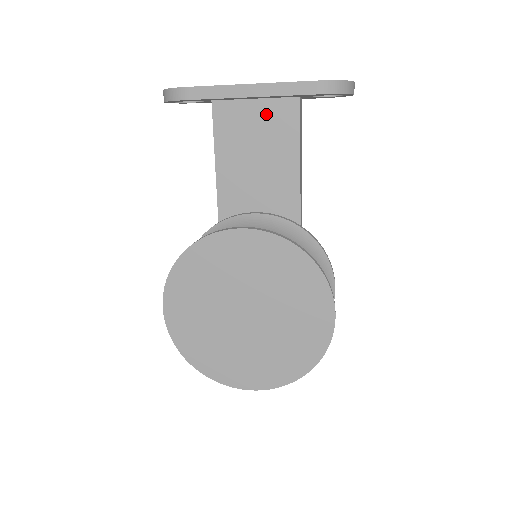
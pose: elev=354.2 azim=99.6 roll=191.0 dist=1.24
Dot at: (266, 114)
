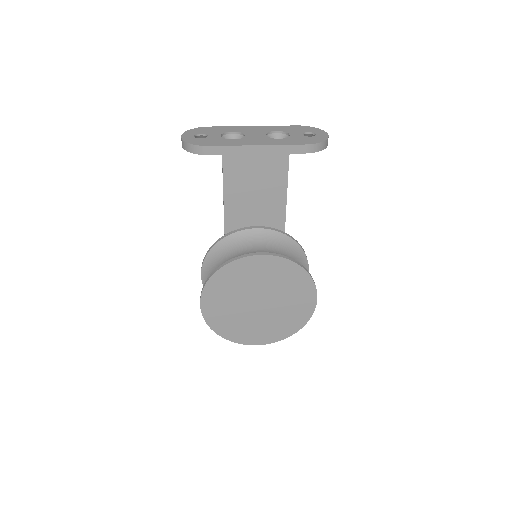
Dot at: (264, 158)
